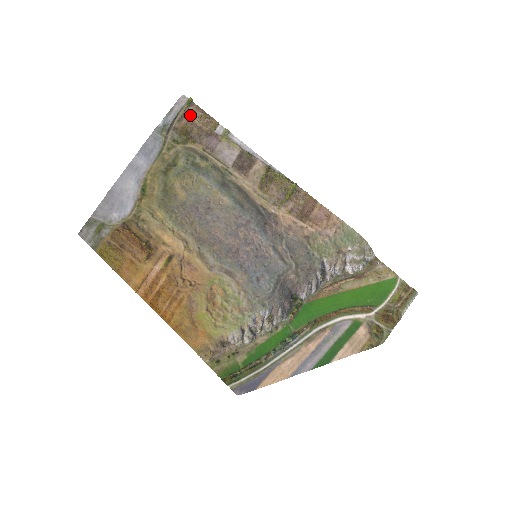
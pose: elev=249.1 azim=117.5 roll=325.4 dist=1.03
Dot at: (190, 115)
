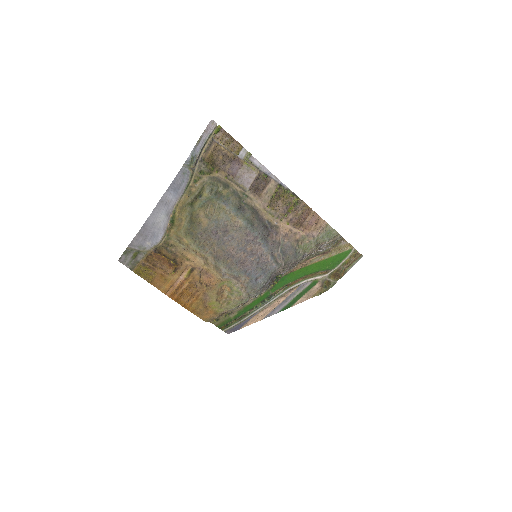
Dot at: (217, 142)
